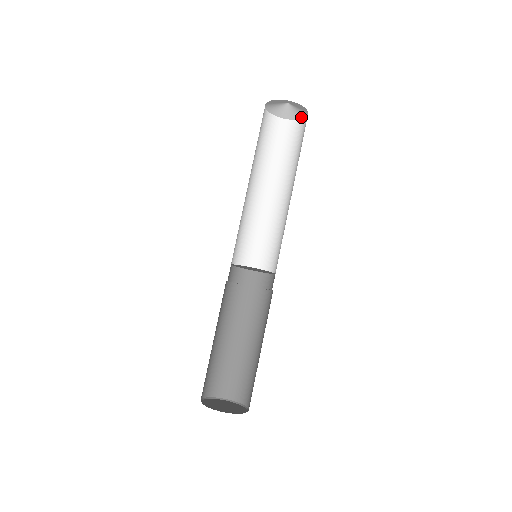
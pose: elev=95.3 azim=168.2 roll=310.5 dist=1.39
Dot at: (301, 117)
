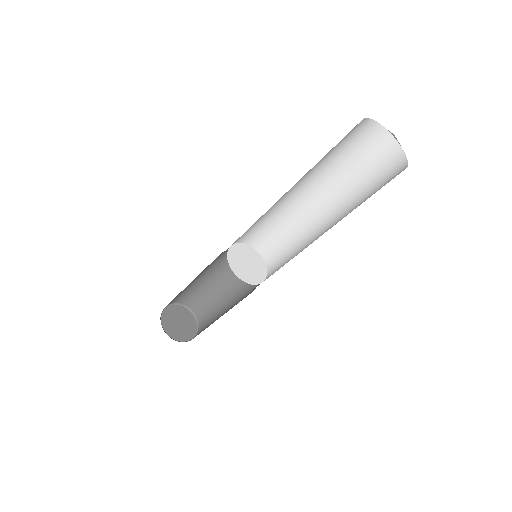
Dot at: occluded
